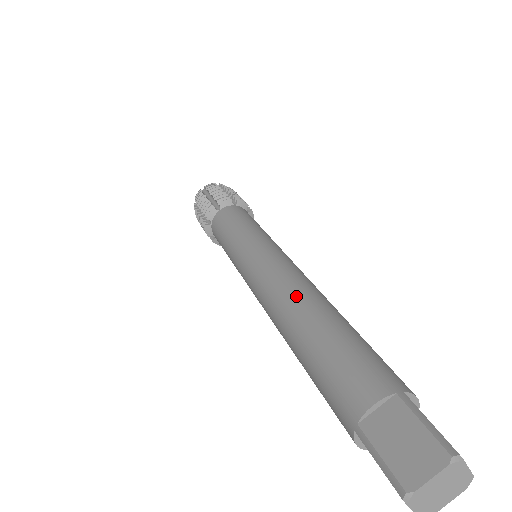
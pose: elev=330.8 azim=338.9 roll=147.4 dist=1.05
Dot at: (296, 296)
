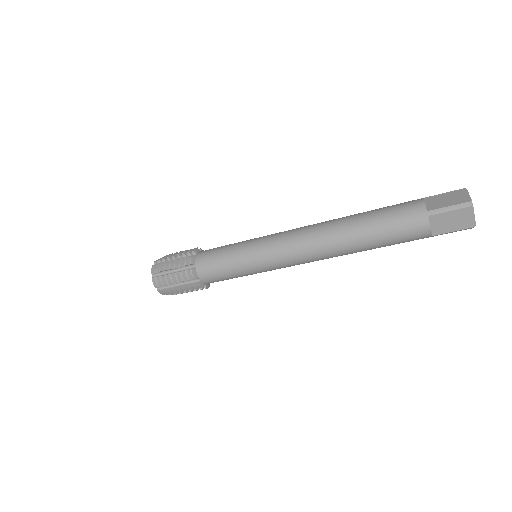
Dot at: (329, 221)
